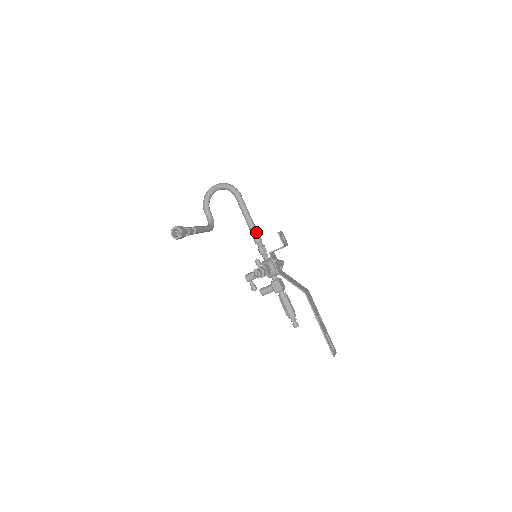
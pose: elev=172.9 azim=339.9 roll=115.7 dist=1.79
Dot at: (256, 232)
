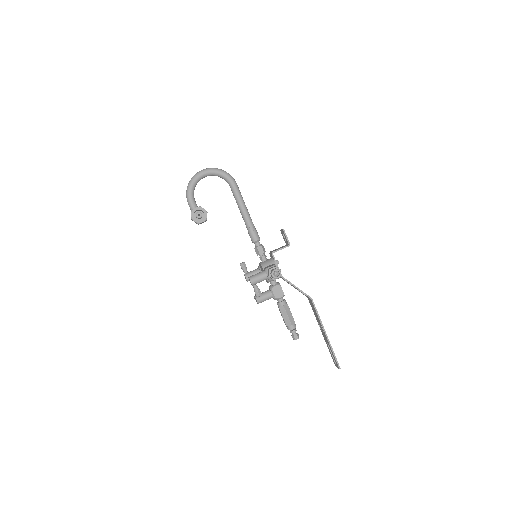
Dot at: (255, 228)
